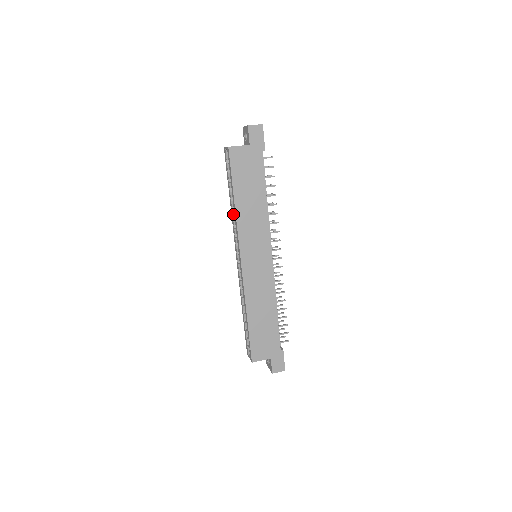
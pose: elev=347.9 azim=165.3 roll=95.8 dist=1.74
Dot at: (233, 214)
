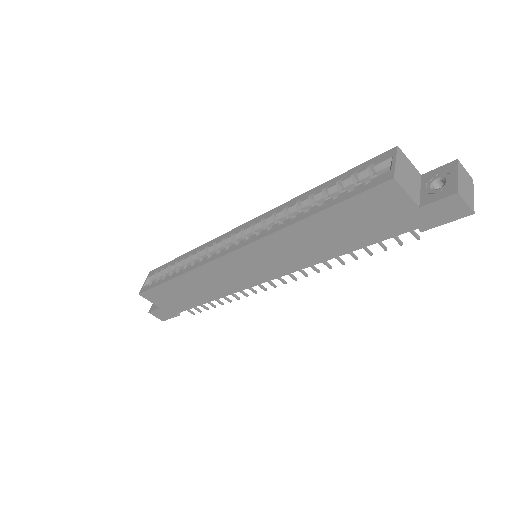
Dot at: (291, 208)
